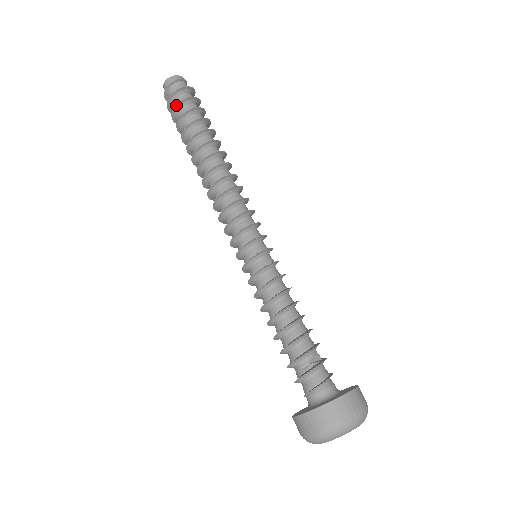
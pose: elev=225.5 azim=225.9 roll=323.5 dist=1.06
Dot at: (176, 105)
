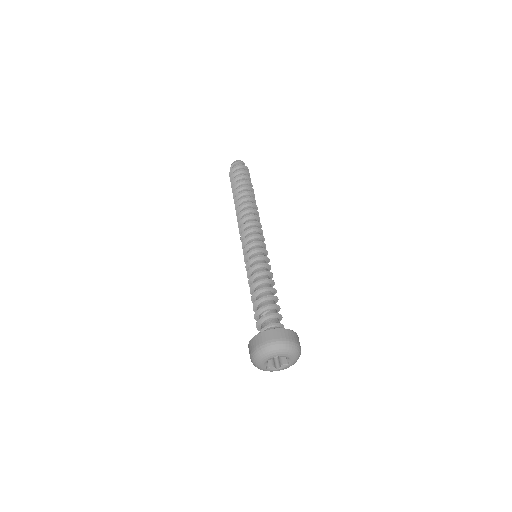
Dot at: (230, 180)
